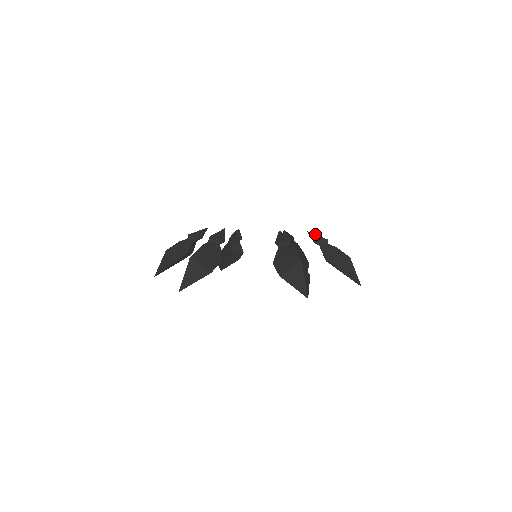
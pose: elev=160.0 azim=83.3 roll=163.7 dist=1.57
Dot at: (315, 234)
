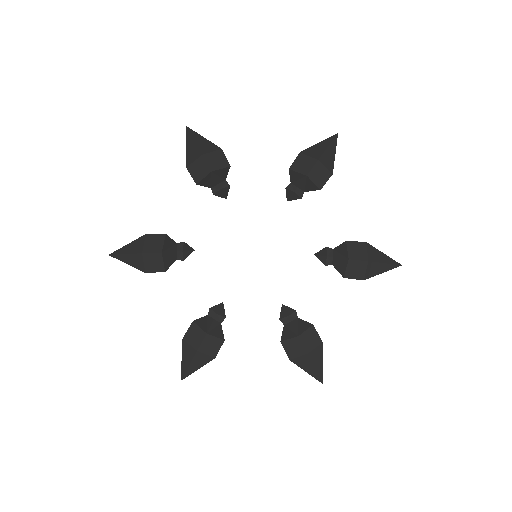
Dot at: occluded
